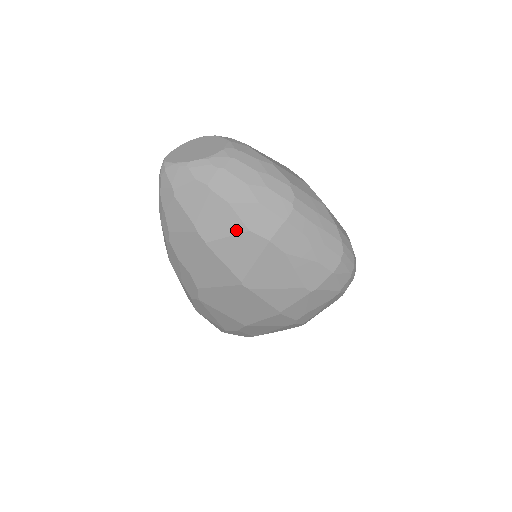
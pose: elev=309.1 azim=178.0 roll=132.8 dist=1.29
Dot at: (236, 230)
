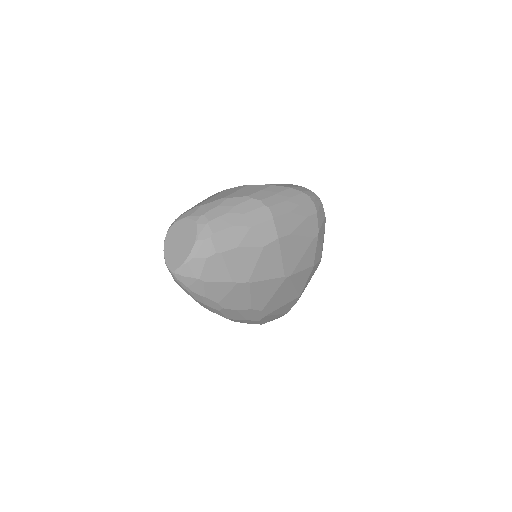
Dot at: (257, 255)
